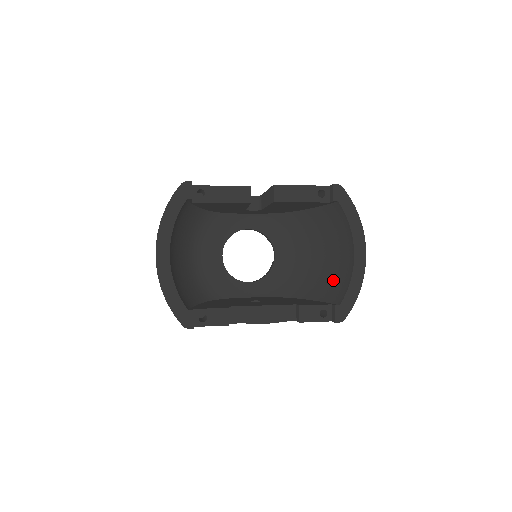
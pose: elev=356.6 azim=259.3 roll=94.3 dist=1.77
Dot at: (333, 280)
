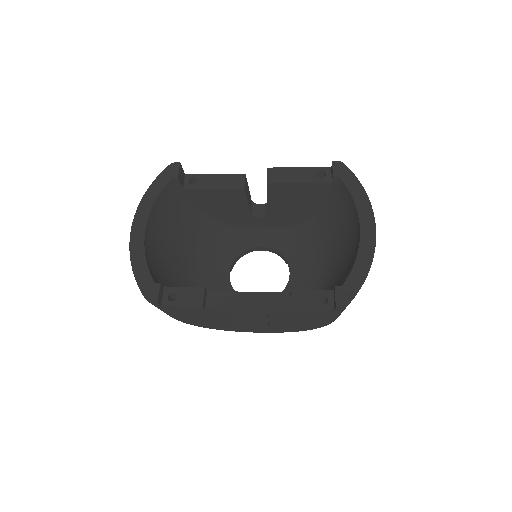
Dot at: (343, 273)
